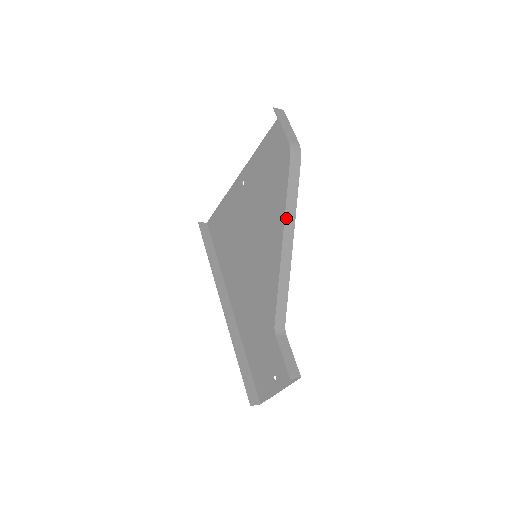
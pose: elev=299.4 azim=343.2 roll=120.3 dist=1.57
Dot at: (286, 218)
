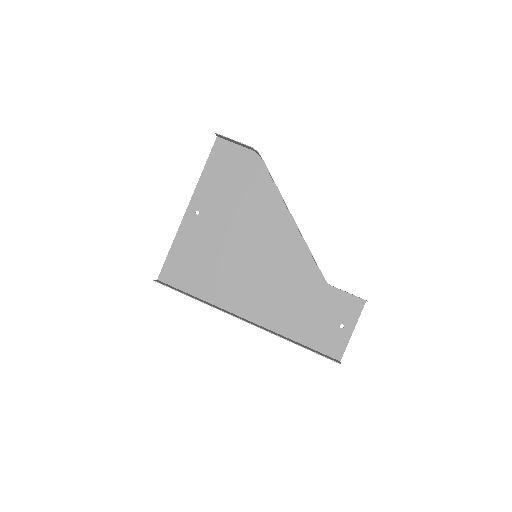
Dot at: (283, 199)
